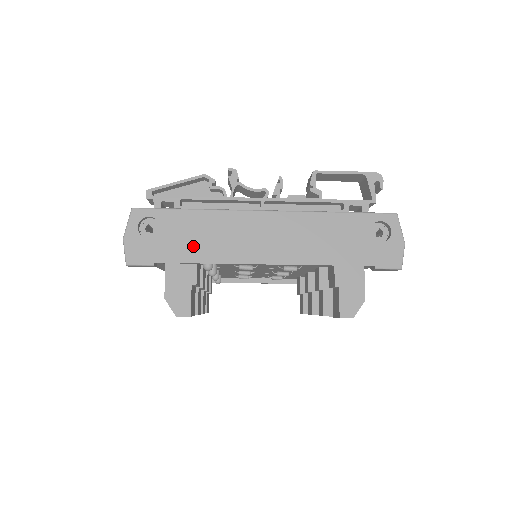
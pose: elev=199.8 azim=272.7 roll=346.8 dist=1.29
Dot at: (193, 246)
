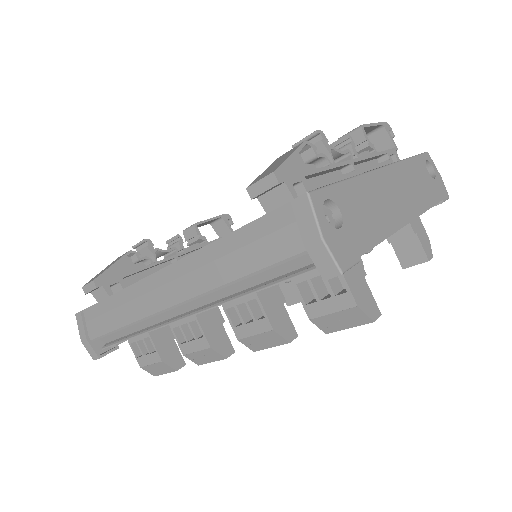
Dot at: (369, 223)
